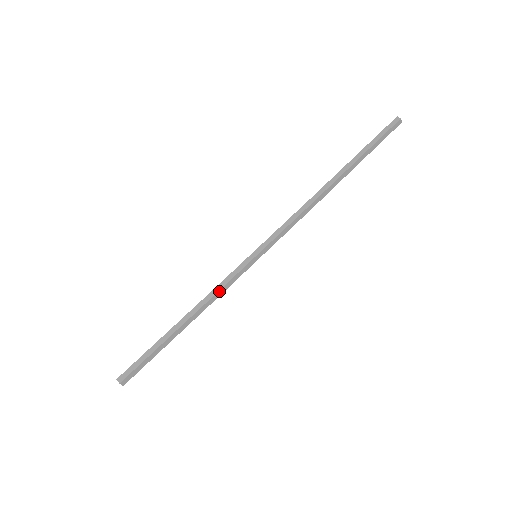
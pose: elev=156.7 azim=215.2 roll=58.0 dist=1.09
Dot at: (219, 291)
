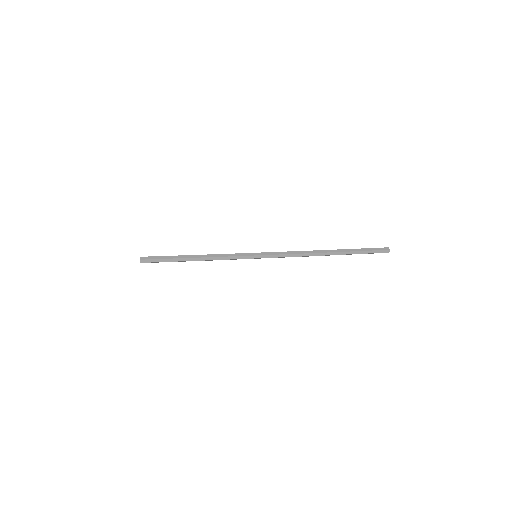
Dot at: (224, 257)
